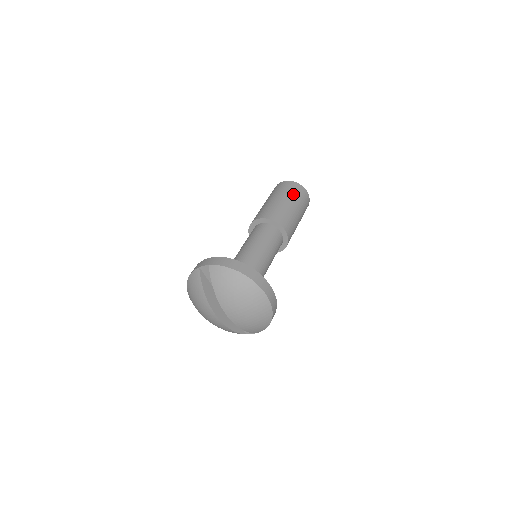
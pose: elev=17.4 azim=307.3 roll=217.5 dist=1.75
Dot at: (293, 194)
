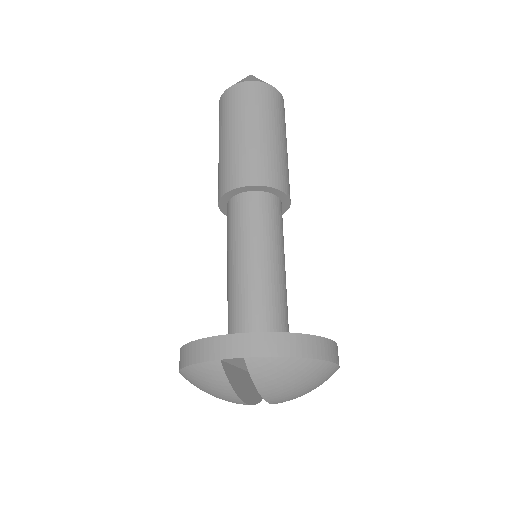
Dot at: (273, 113)
